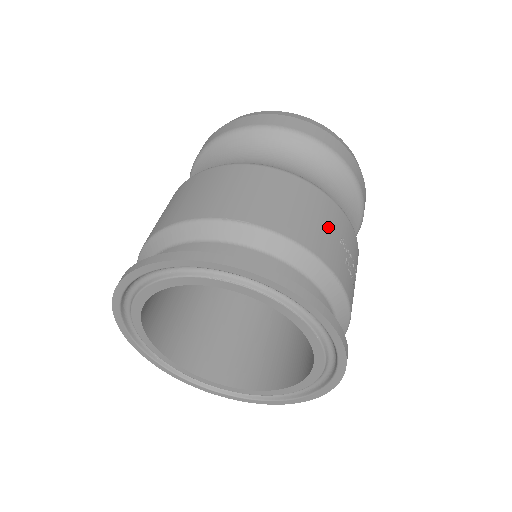
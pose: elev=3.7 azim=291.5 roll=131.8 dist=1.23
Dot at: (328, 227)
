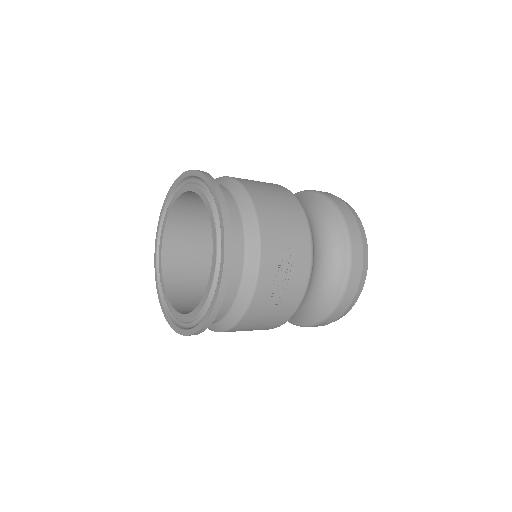
Dot at: (287, 230)
